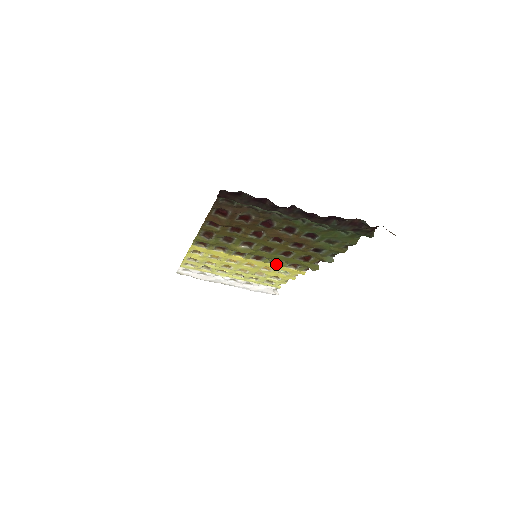
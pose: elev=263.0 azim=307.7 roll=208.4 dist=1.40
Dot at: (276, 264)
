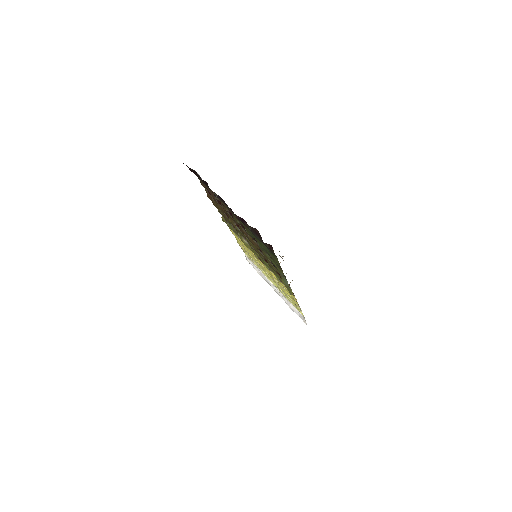
Dot at: occluded
